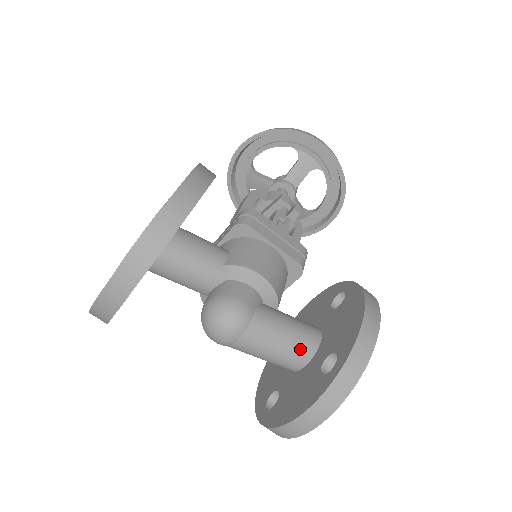
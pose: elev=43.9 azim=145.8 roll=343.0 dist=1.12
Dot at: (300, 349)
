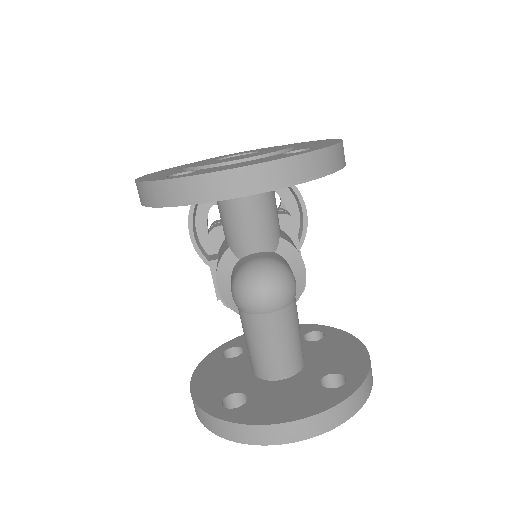
Dot at: (298, 357)
